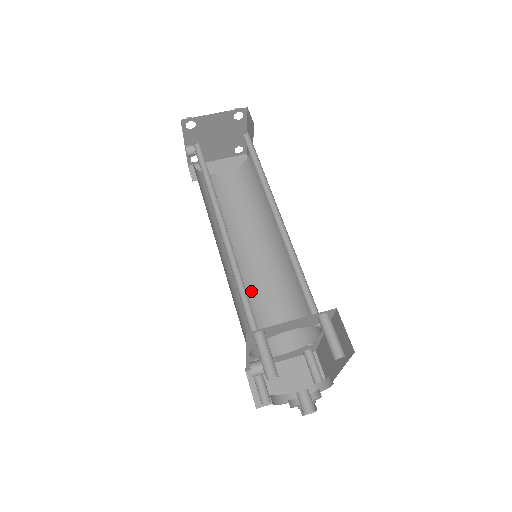
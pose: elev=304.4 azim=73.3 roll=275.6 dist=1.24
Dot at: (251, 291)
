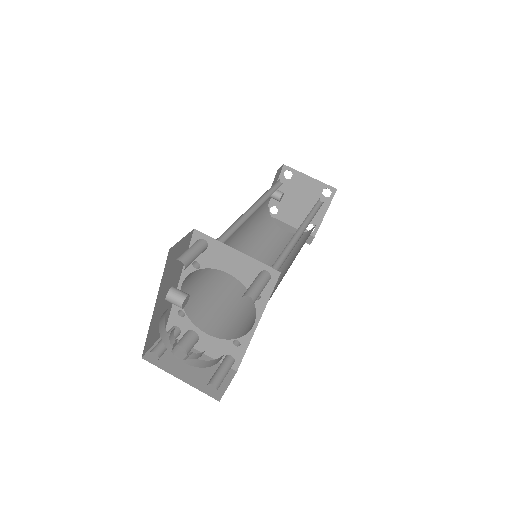
Dot at: (229, 286)
